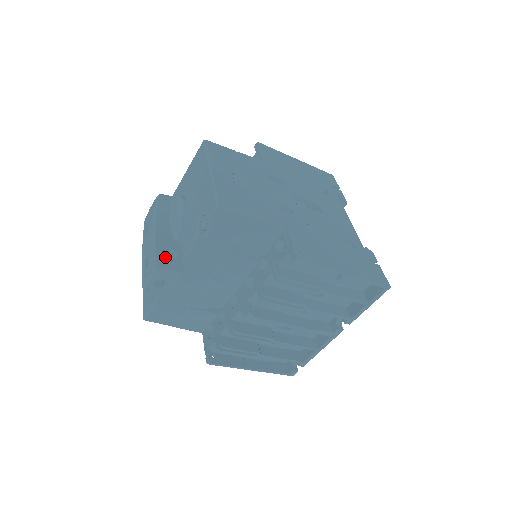
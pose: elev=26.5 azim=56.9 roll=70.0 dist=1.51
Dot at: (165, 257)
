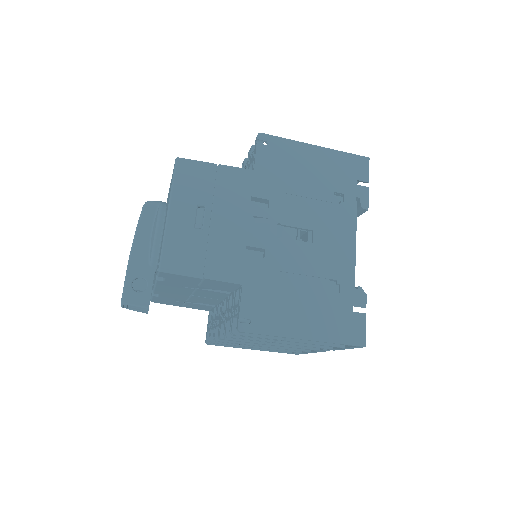
Dot at: (137, 285)
